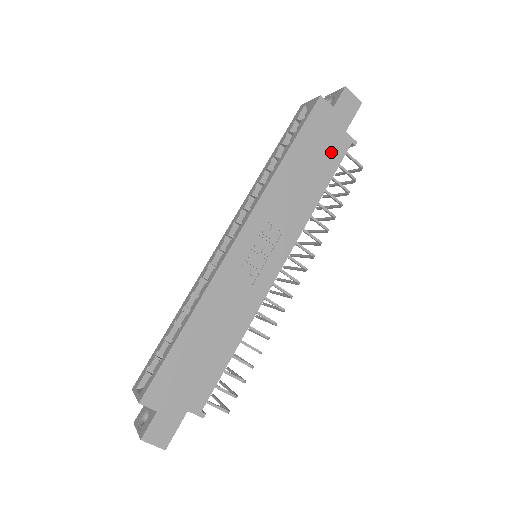
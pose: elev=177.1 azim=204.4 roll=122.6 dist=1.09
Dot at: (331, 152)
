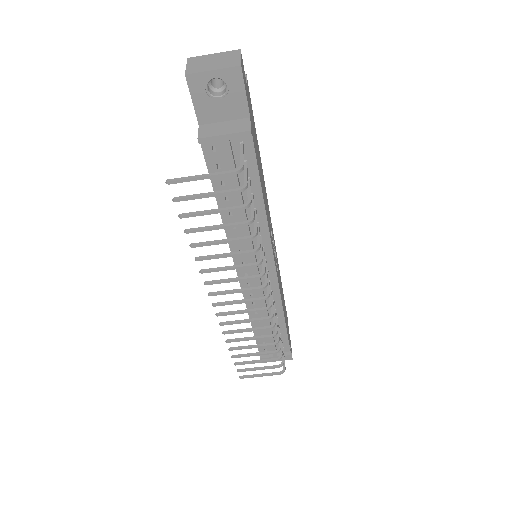
Dot at: occluded
